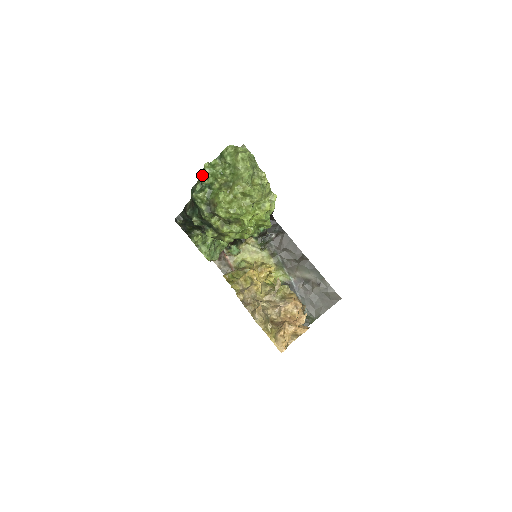
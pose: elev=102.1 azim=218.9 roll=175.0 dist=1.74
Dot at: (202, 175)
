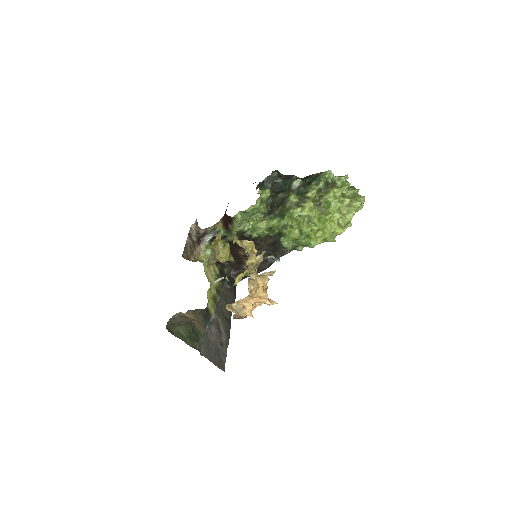
Dot at: occluded
